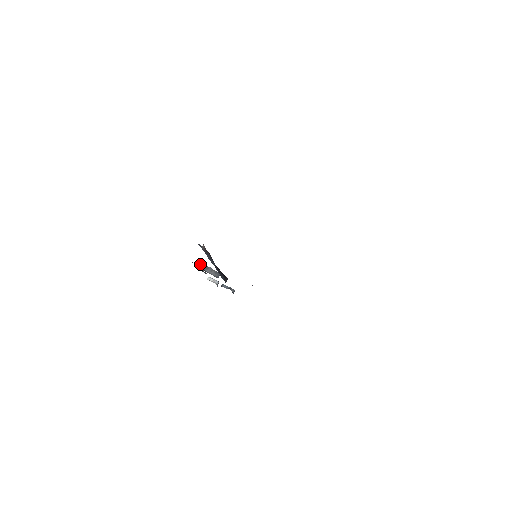
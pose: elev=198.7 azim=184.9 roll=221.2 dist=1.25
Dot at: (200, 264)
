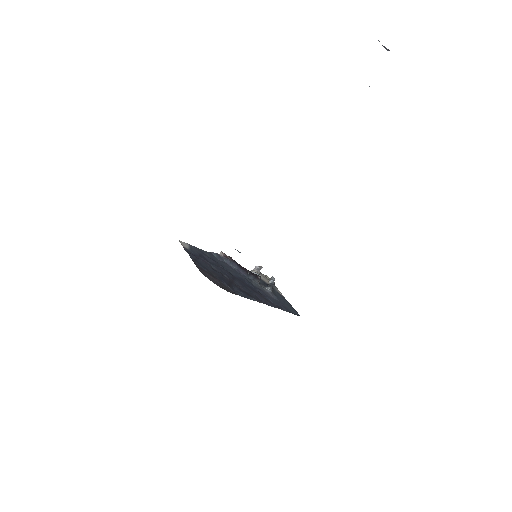
Dot at: occluded
